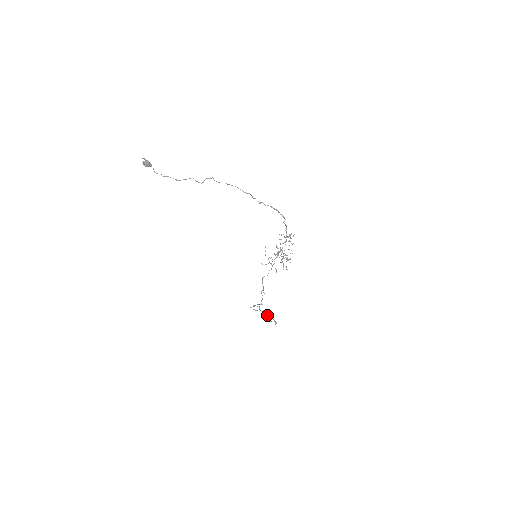
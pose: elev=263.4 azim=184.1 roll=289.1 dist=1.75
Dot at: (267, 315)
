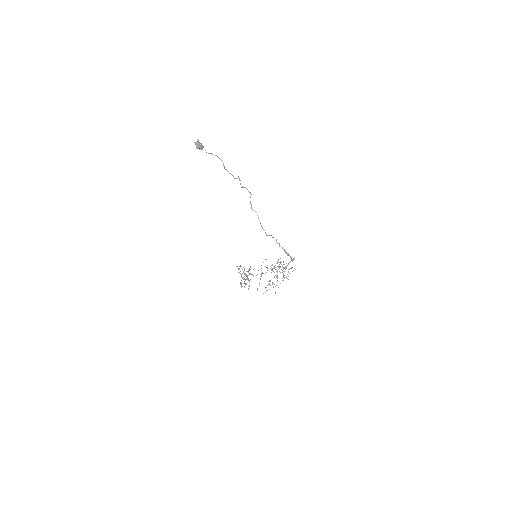
Dot at: (244, 283)
